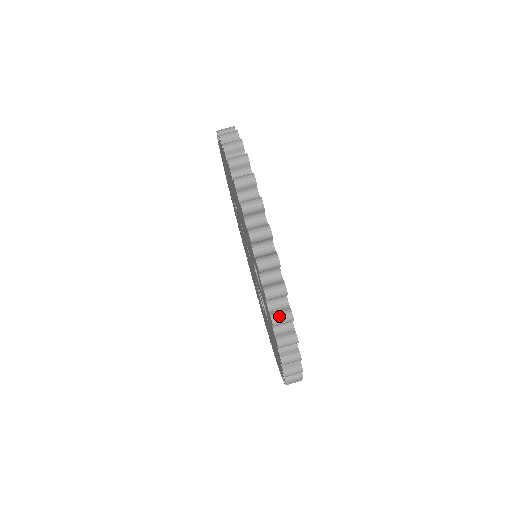
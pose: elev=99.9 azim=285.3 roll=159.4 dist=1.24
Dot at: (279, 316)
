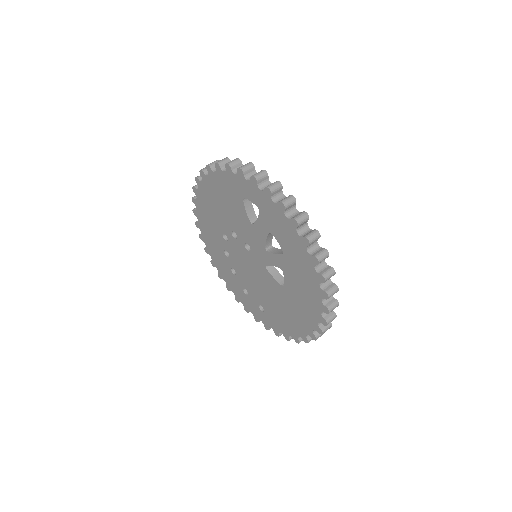
Dot at: (270, 185)
